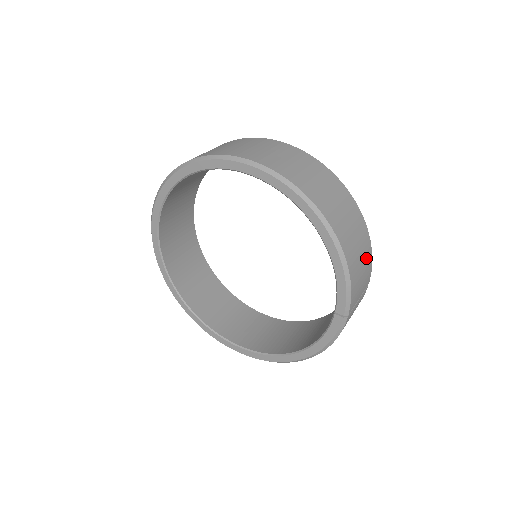
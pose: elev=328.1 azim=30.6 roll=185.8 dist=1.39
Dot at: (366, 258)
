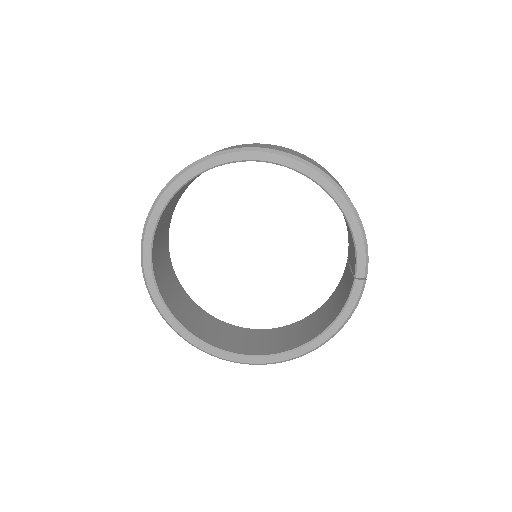
Dot at: occluded
